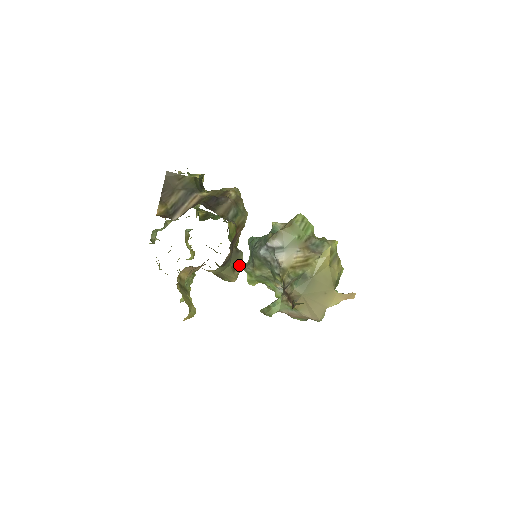
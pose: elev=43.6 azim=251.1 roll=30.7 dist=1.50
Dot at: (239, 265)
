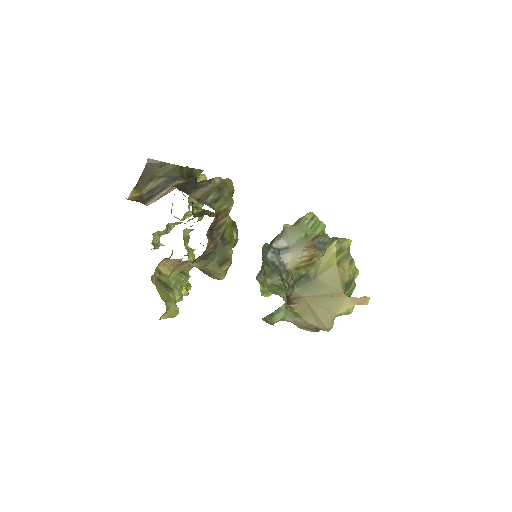
Dot at: (227, 260)
